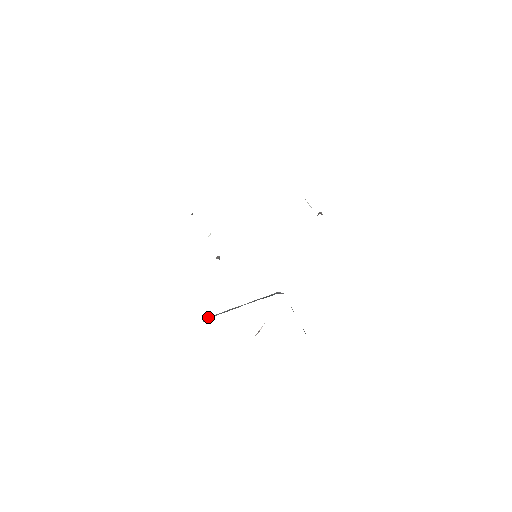
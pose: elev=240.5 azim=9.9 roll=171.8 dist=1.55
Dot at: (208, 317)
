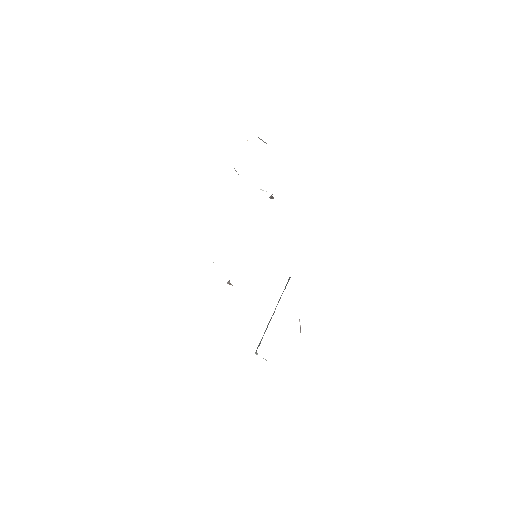
Dot at: (257, 348)
